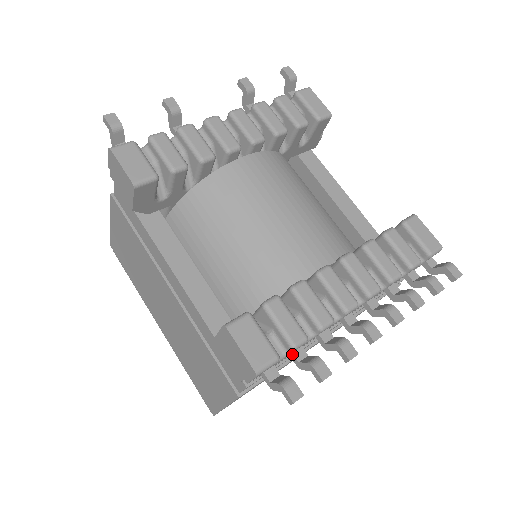
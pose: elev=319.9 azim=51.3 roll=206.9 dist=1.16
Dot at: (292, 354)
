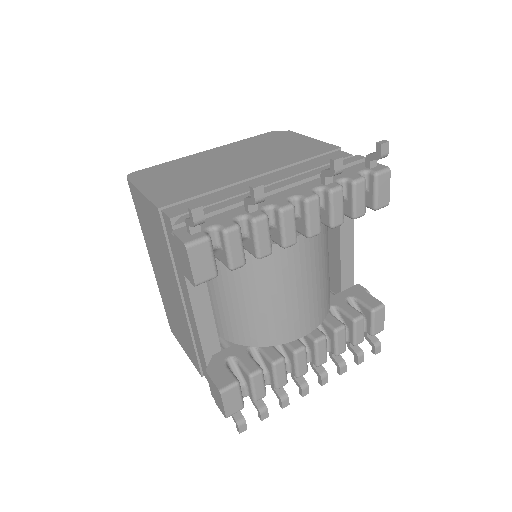
Dot at: occluded
